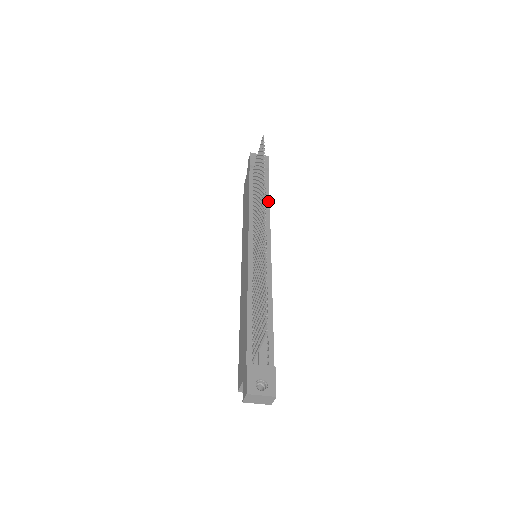
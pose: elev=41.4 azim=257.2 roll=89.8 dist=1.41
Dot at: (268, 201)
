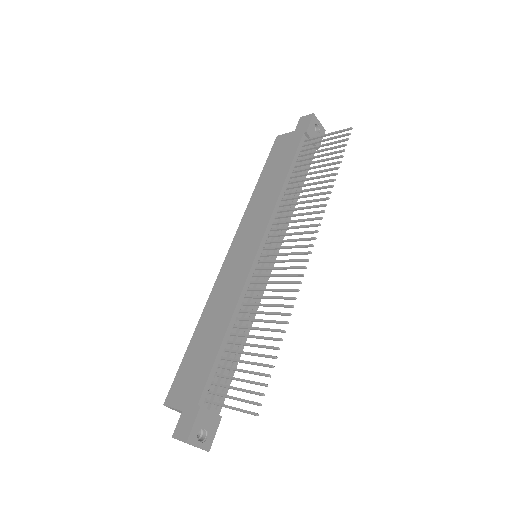
Dot at: (299, 193)
